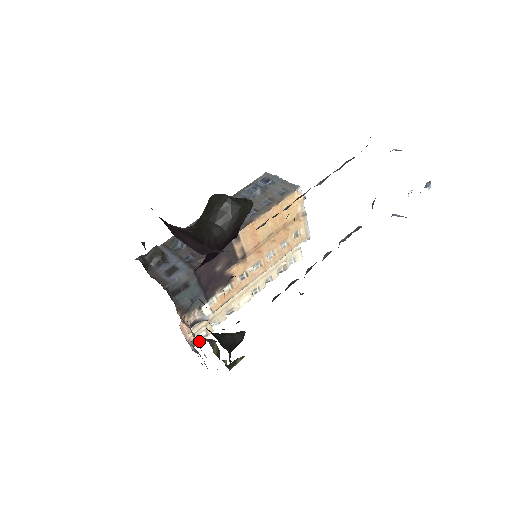
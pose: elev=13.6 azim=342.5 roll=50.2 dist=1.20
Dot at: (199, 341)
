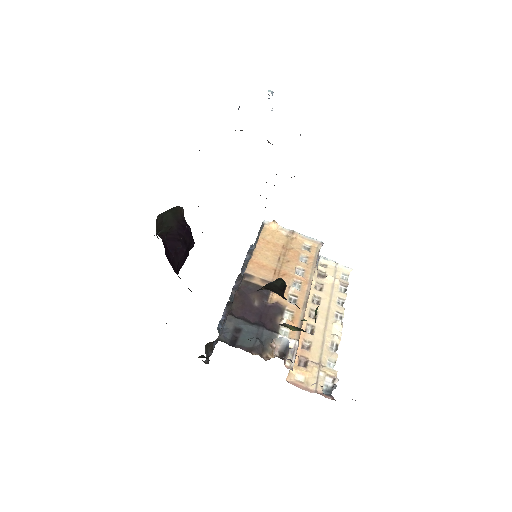
Dot at: occluded
